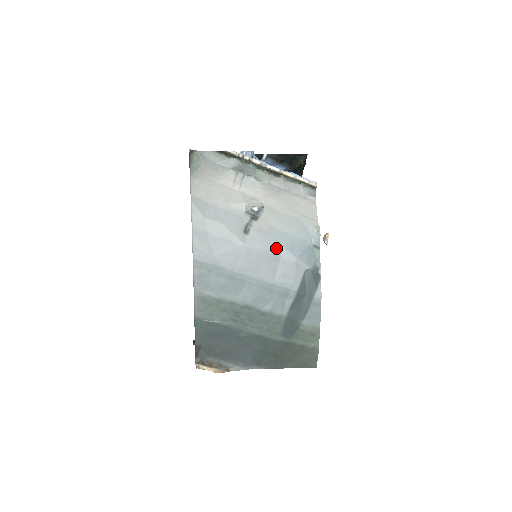
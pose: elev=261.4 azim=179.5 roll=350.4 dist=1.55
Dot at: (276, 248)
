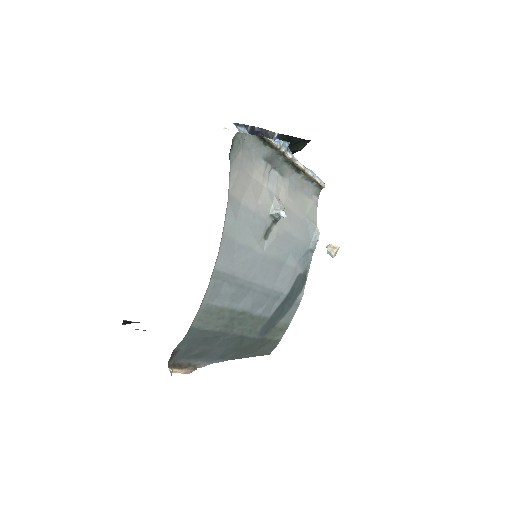
Dot at: (285, 254)
